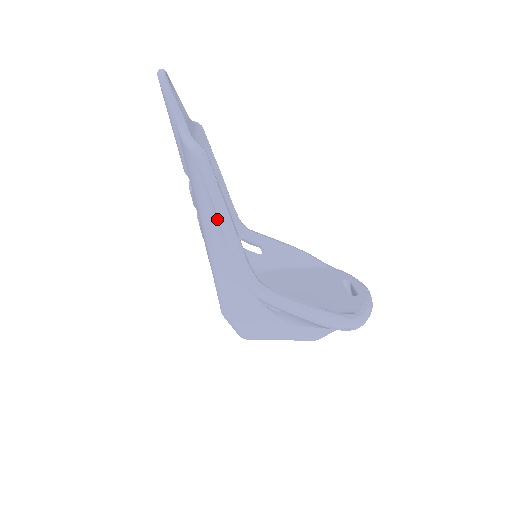
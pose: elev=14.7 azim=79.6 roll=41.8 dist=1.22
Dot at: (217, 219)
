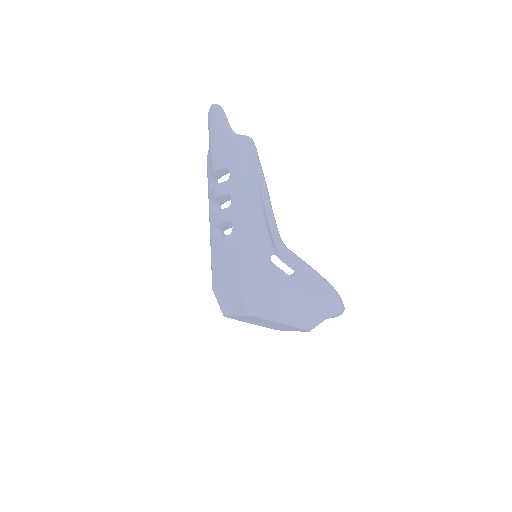
Dot at: (256, 187)
